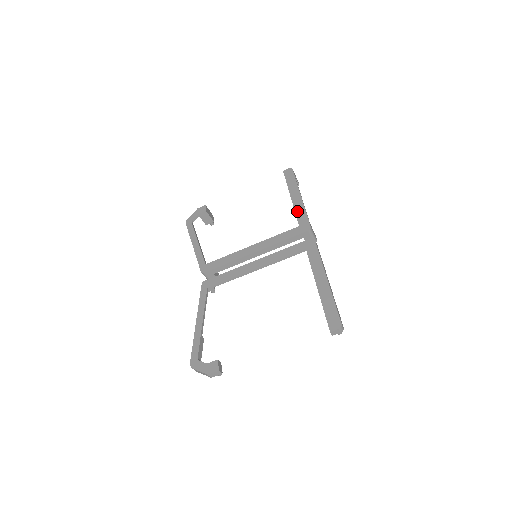
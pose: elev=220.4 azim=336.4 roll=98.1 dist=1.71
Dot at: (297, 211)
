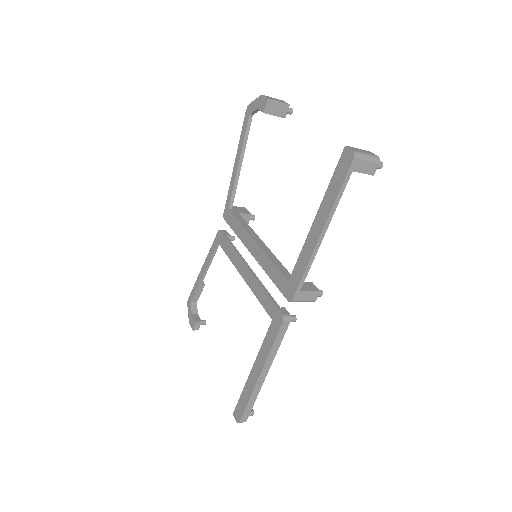
Dot at: (301, 256)
